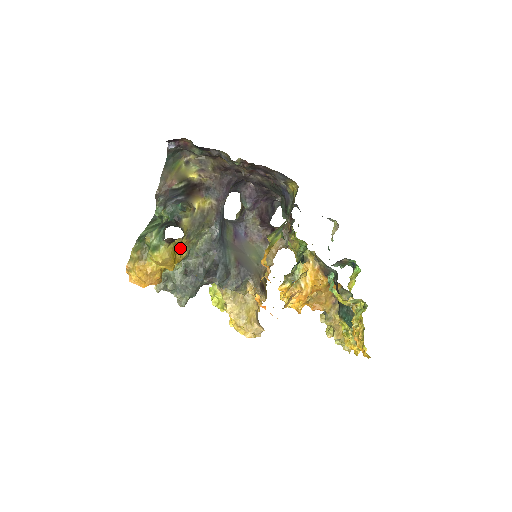
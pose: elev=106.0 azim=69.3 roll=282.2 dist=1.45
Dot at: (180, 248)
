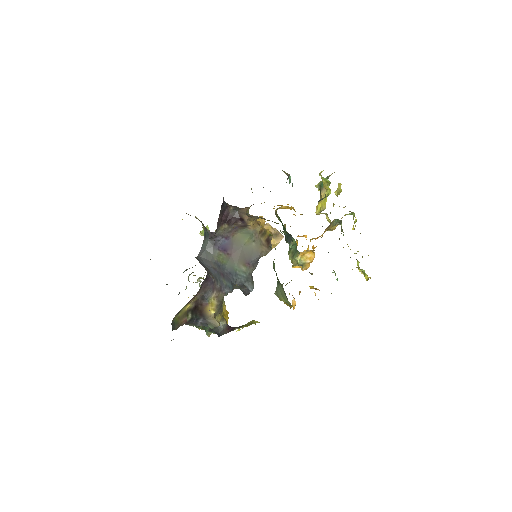
Dot at: (223, 312)
